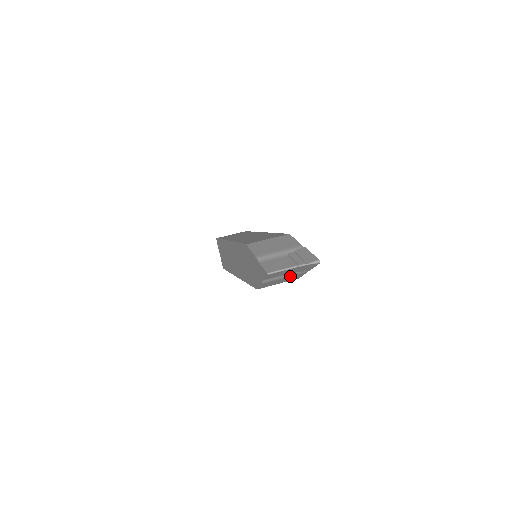
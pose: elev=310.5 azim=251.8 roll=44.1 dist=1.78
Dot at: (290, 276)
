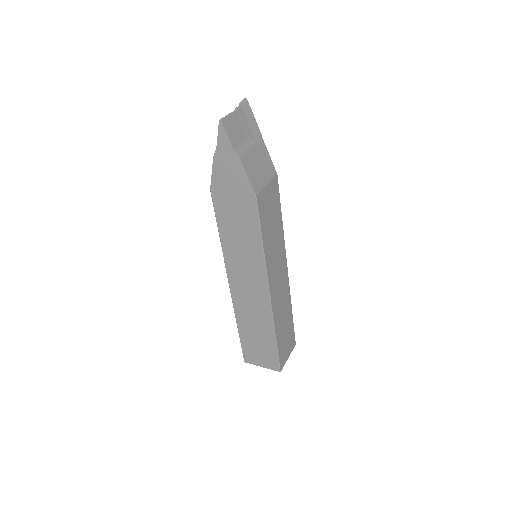
Dot at: (255, 147)
